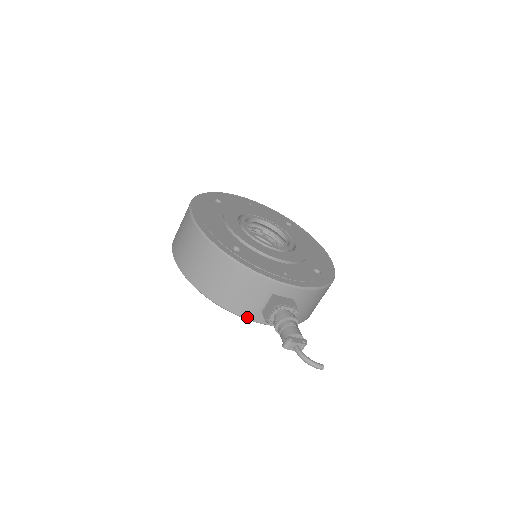
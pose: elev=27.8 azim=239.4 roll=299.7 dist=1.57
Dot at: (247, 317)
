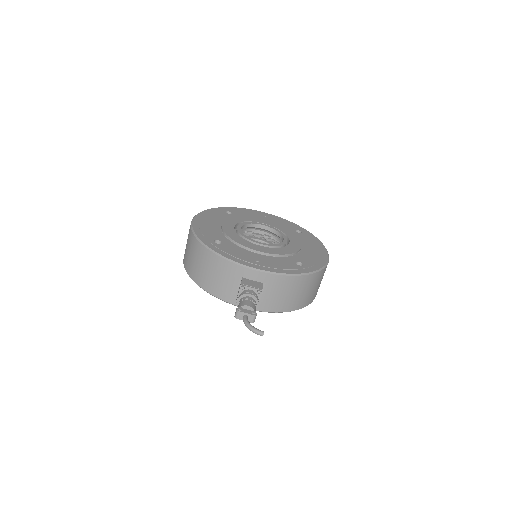
Dot at: (226, 300)
